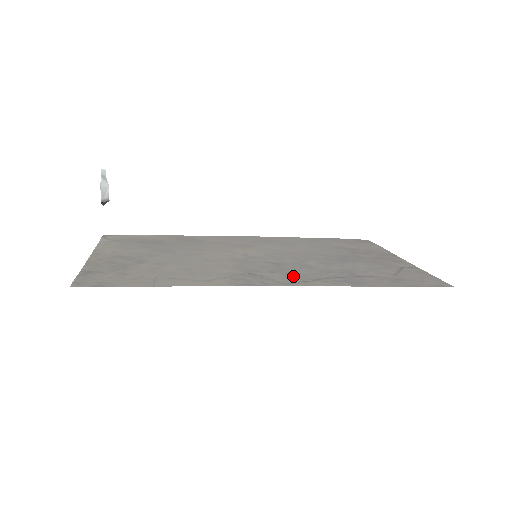
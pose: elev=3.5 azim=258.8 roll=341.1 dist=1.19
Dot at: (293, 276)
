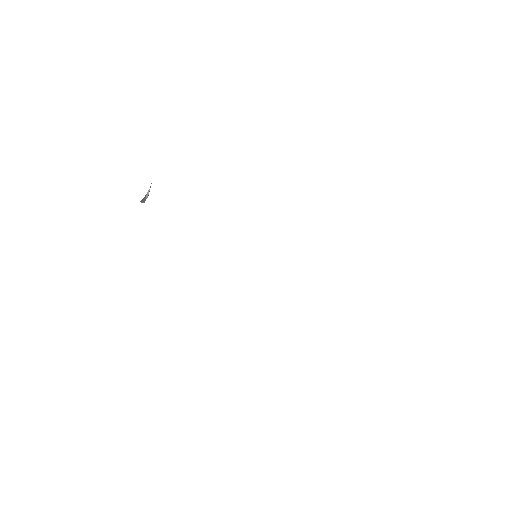
Dot at: occluded
